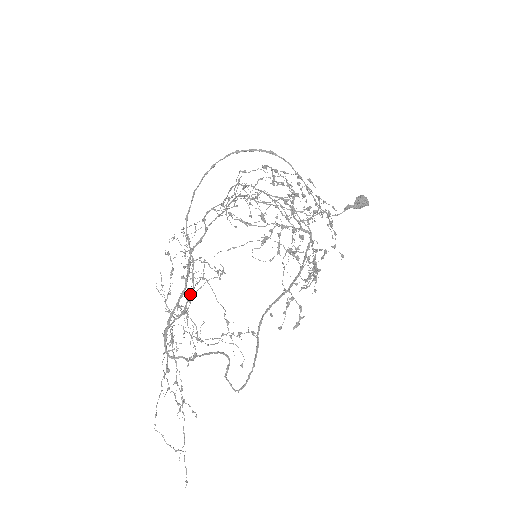
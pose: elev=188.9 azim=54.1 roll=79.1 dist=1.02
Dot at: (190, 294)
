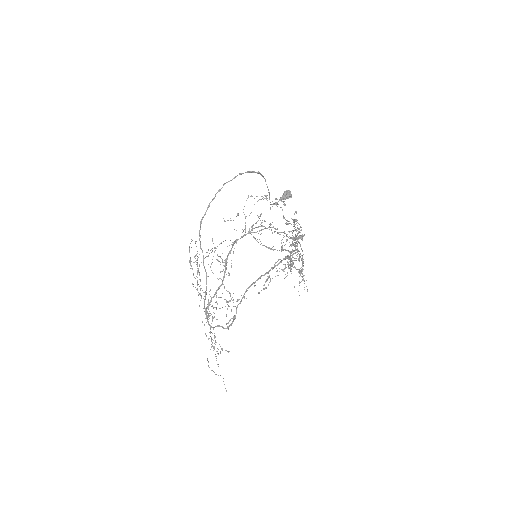
Dot at: occluded
